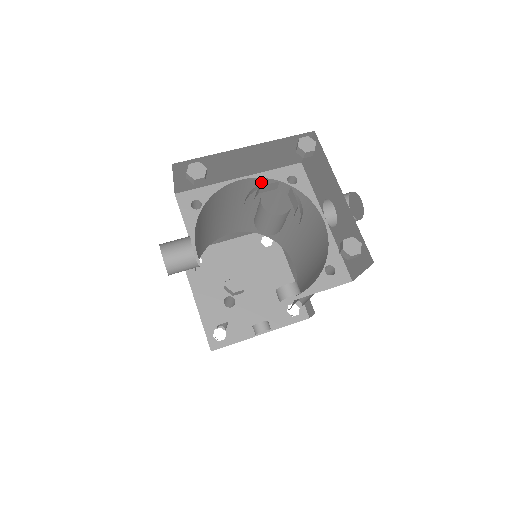
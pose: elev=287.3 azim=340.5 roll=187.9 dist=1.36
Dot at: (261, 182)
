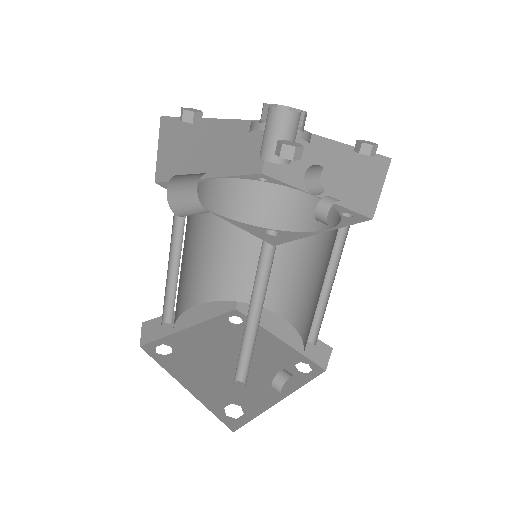
Dot at: (233, 187)
